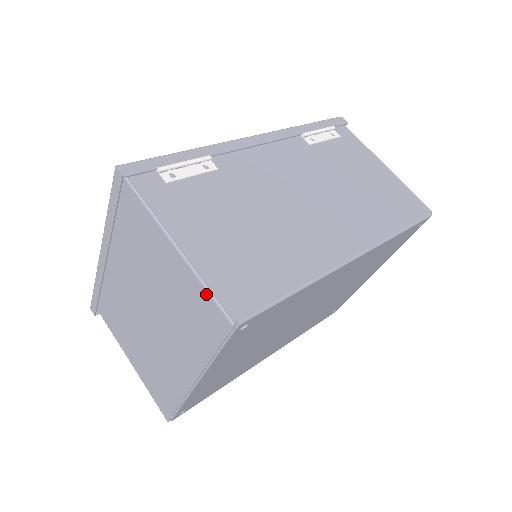
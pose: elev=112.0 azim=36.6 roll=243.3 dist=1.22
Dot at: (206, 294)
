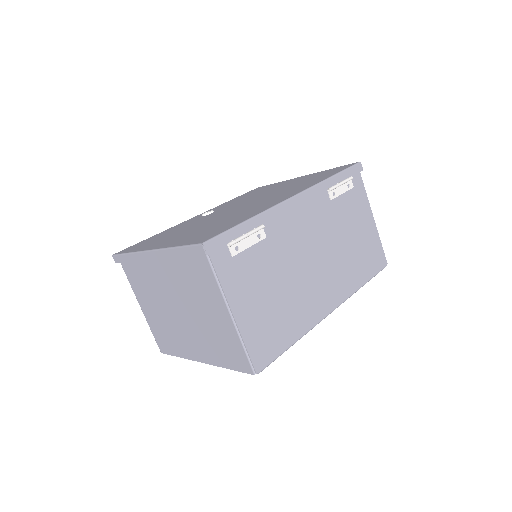
Dot at: (242, 350)
